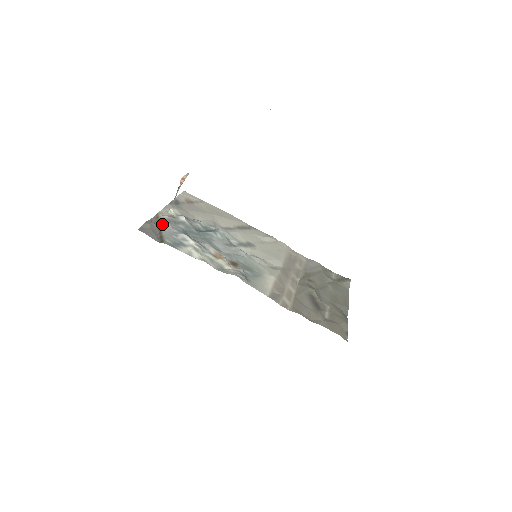
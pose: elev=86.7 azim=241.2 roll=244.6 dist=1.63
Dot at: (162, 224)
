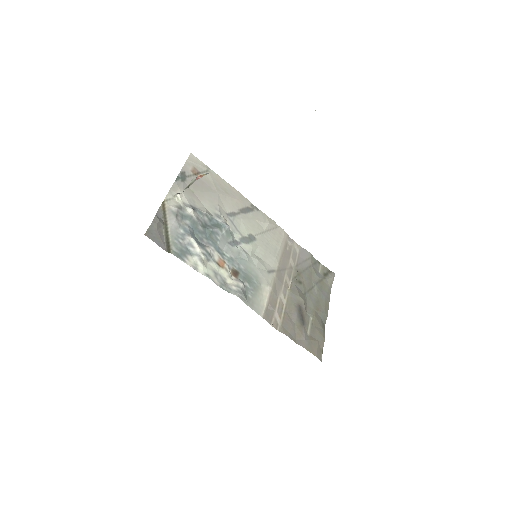
Dot at: (169, 220)
